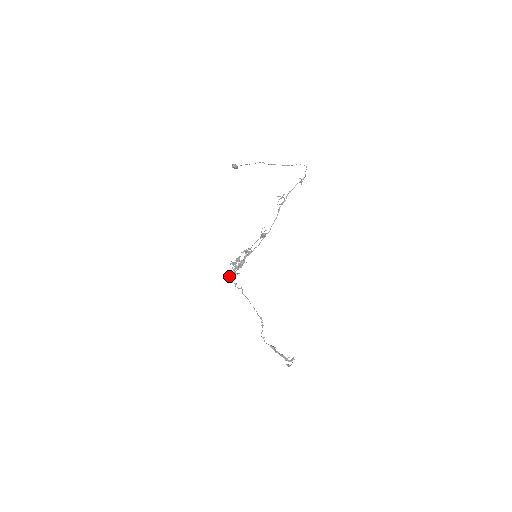
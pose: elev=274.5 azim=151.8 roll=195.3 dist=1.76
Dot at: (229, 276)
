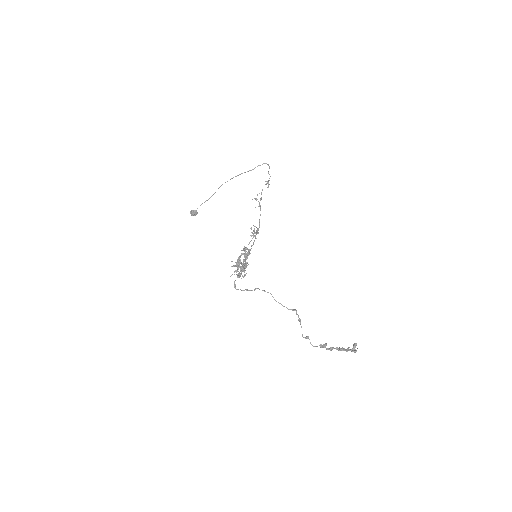
Dot at: (235, 285)
